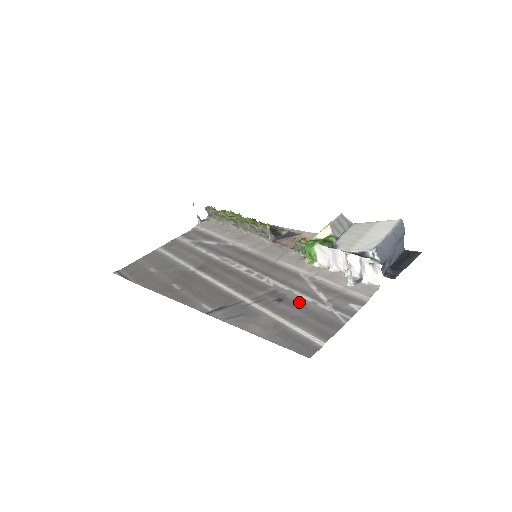
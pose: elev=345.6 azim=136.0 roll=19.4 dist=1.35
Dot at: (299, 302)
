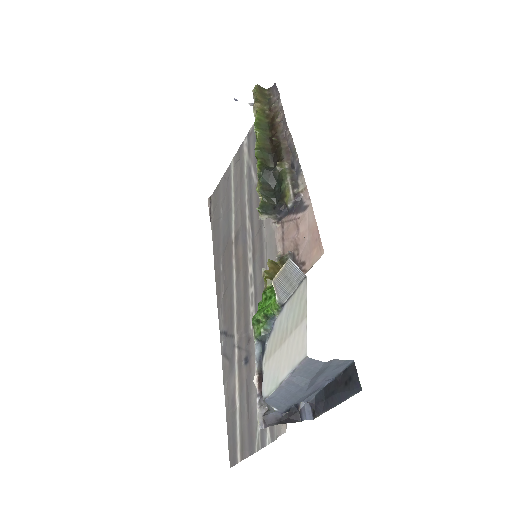
Dot at: (251, 380)
